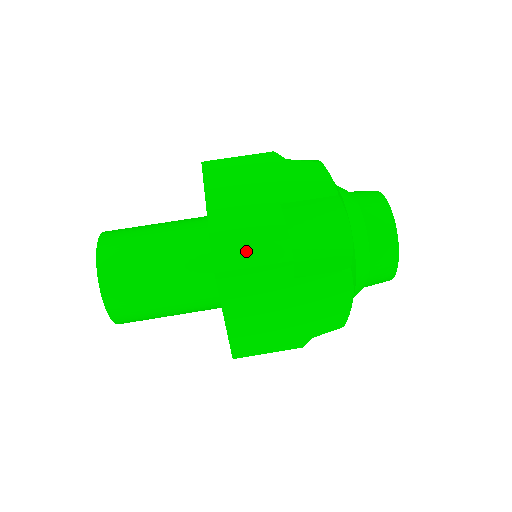
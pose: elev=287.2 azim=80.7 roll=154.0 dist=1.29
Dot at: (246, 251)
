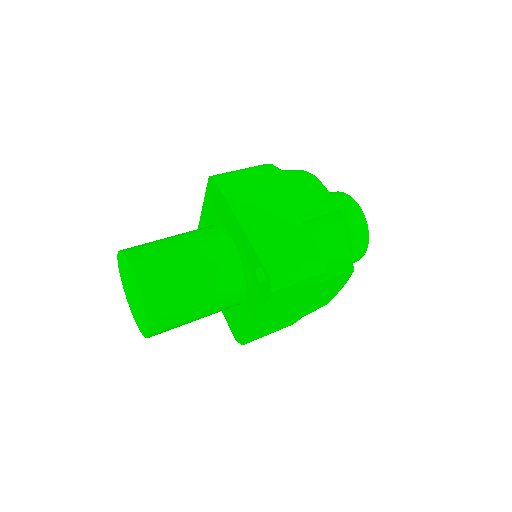
Dot at: (294, 270)
